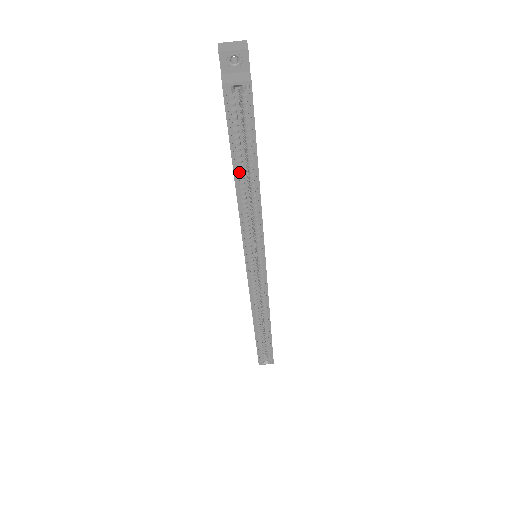
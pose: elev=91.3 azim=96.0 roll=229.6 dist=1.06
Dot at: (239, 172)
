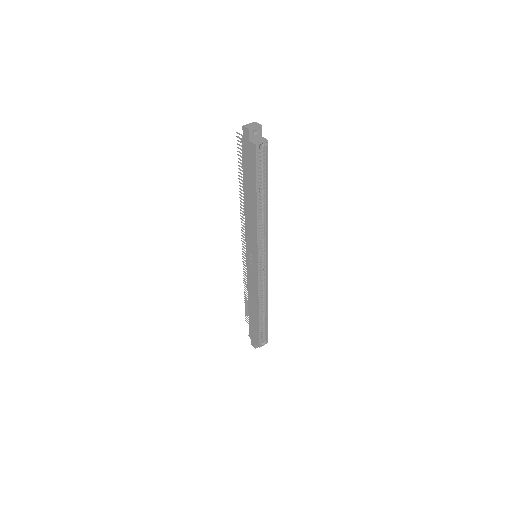
Dot at: (258, 195)
